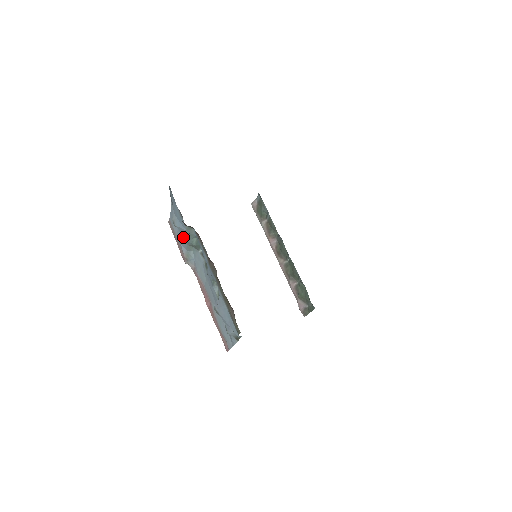
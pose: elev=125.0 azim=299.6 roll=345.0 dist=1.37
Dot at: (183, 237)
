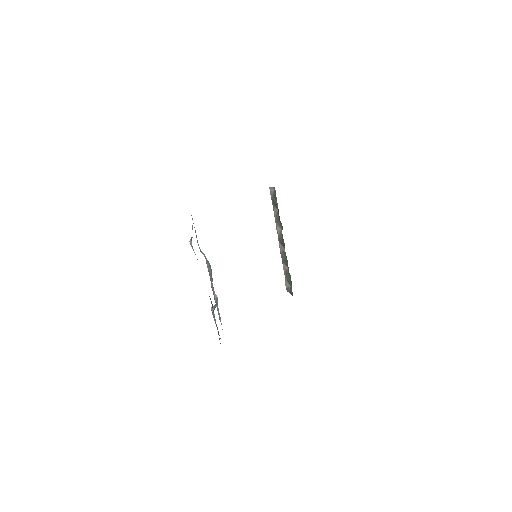
Dot at: occluded
